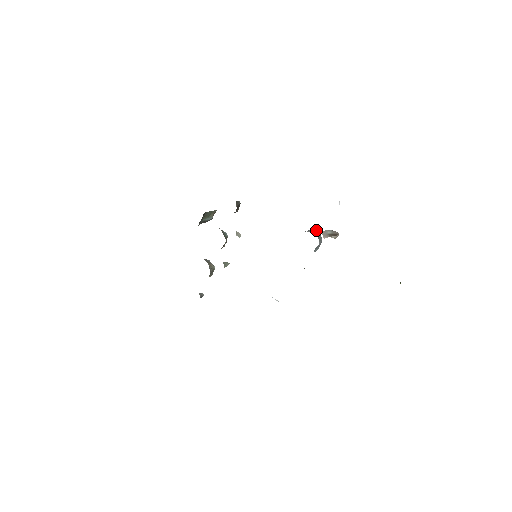
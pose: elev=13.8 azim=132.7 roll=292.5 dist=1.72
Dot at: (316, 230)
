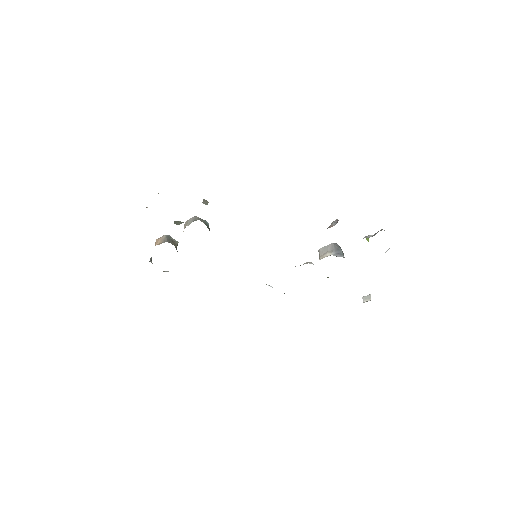
Dot at: occluded
